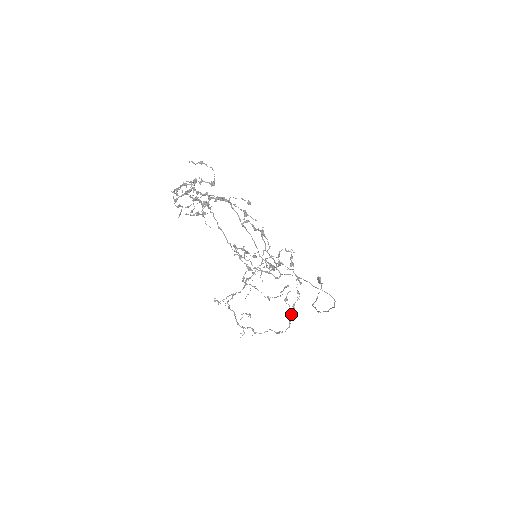
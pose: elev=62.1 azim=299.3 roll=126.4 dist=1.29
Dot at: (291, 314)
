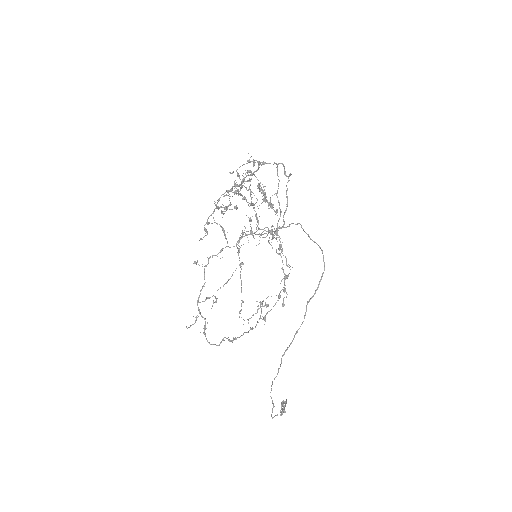
Dot at: (258, 322)
